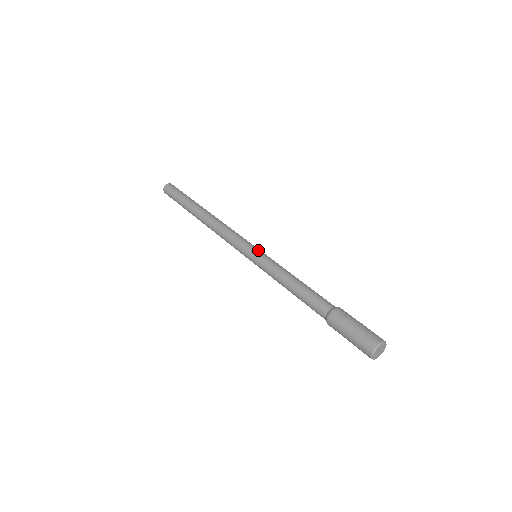
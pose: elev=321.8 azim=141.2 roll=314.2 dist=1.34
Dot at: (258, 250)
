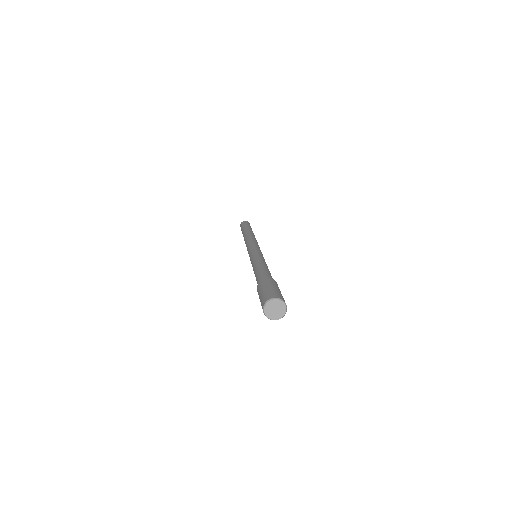
Dot at: (259, 250)
